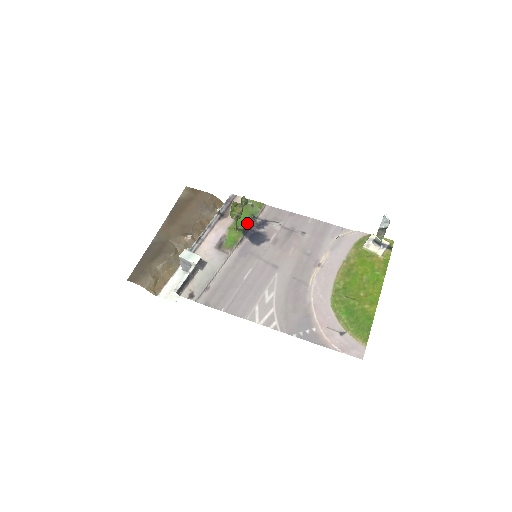
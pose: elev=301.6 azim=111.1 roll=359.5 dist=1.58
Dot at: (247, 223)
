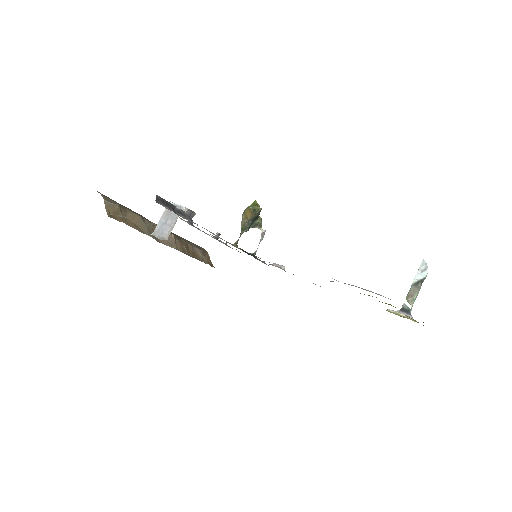
Dot at: occluded
